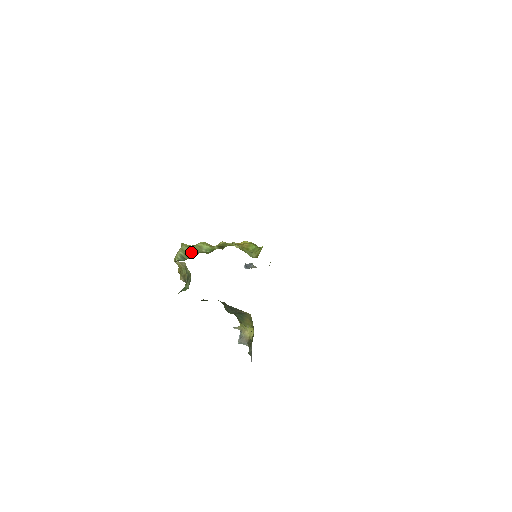
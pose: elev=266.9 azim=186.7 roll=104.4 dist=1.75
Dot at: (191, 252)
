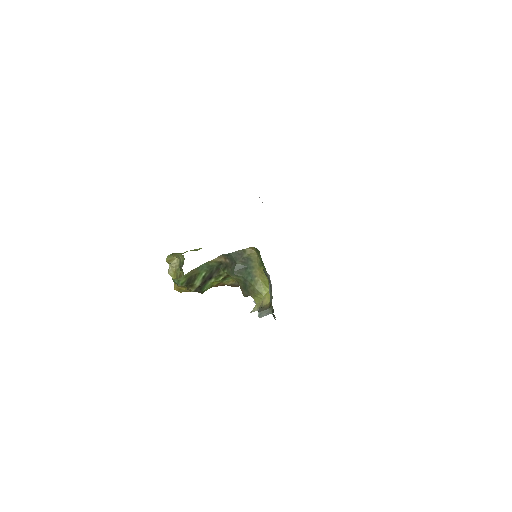
Dot at: (183, 253)
